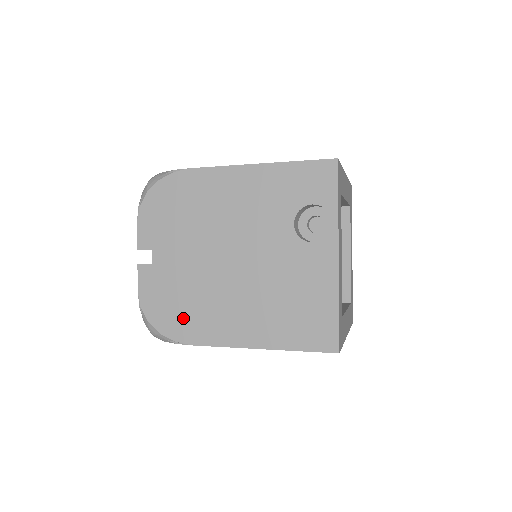
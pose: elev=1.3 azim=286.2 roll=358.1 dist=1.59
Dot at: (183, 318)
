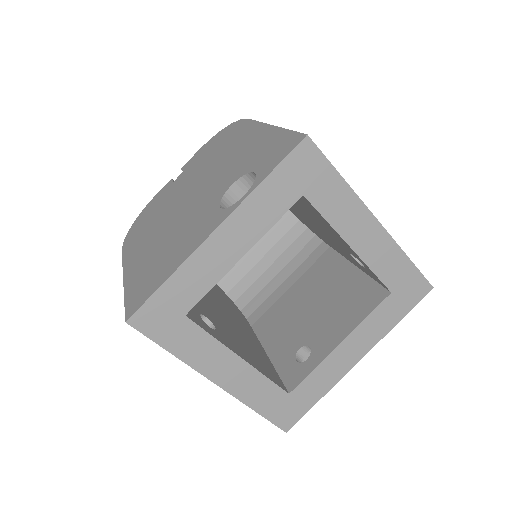
Dot at: (140, 228)
